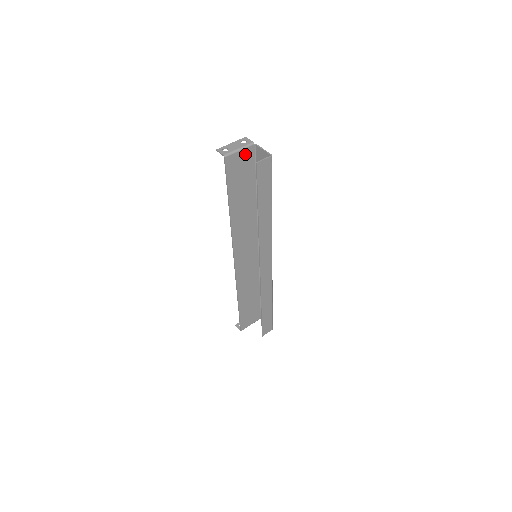
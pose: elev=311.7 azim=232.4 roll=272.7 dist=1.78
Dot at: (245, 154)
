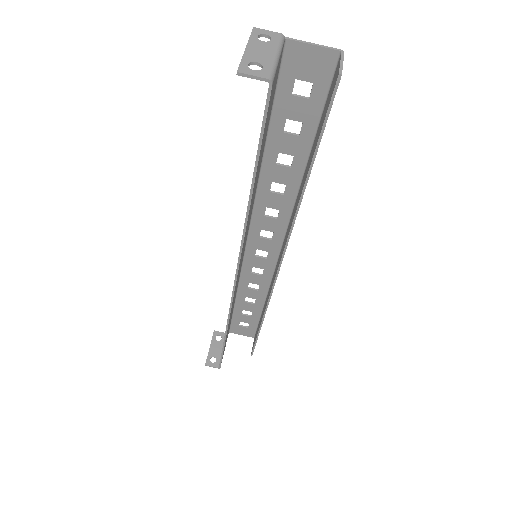
Dot at: occluded
